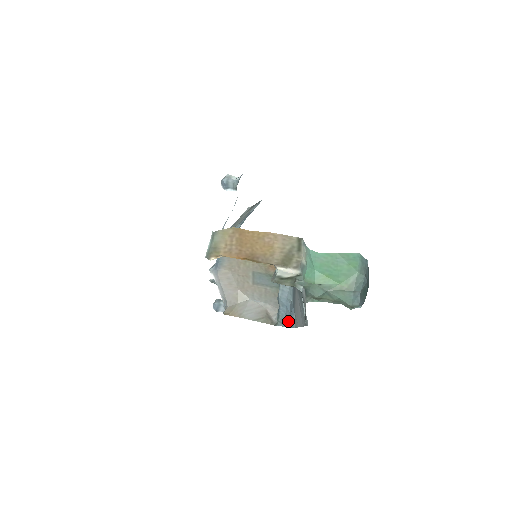
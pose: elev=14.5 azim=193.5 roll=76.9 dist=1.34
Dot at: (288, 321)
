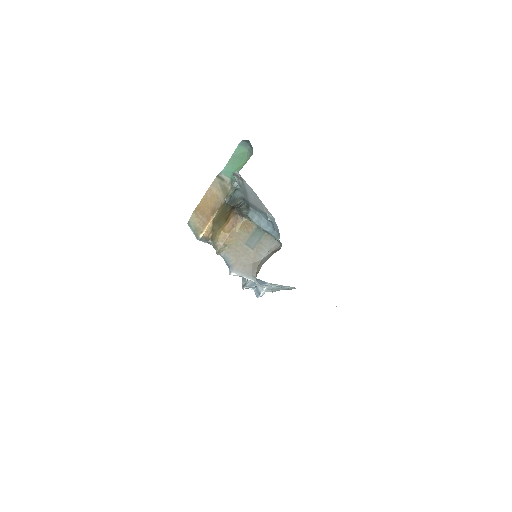
Dot at: (274, 226)
